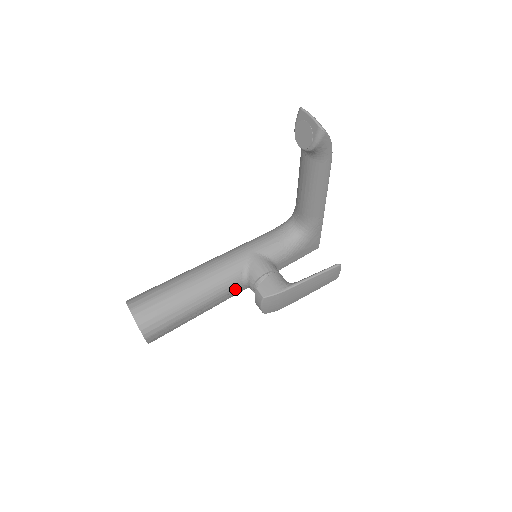
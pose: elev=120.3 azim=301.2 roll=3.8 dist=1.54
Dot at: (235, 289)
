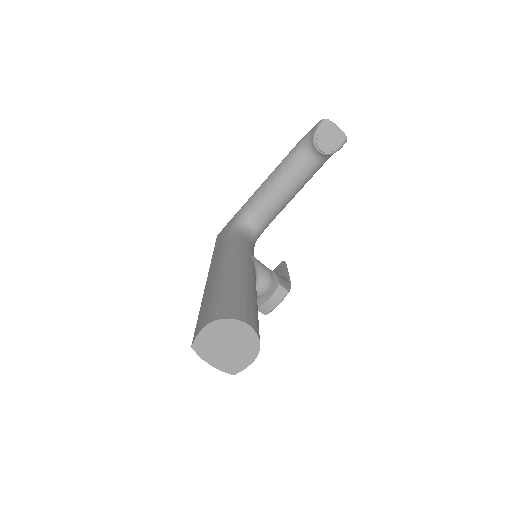
Dot at: occluded
